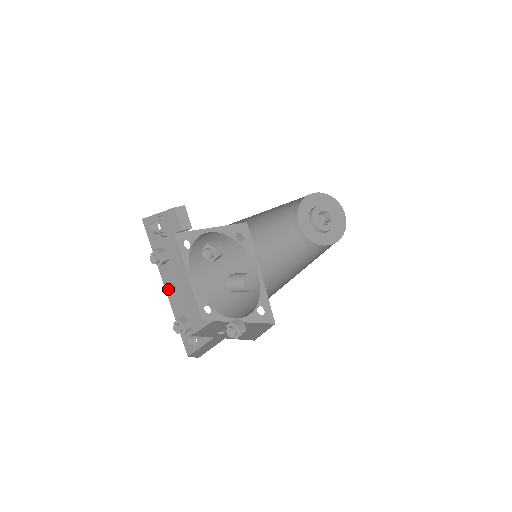
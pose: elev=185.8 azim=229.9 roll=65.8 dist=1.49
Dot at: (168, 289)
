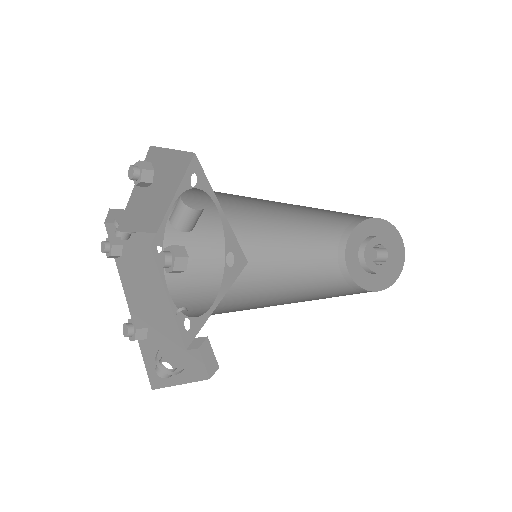
Dot at: (130, 297)
